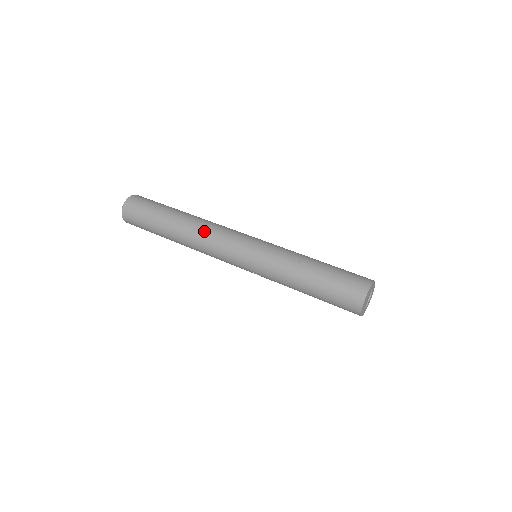
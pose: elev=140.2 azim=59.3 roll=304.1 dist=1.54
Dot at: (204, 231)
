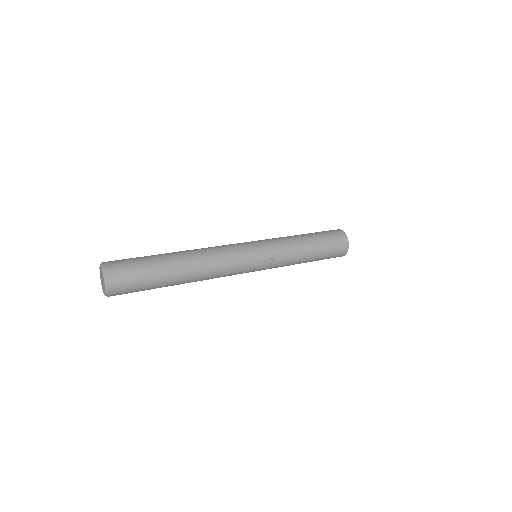
Dot at: occluded
